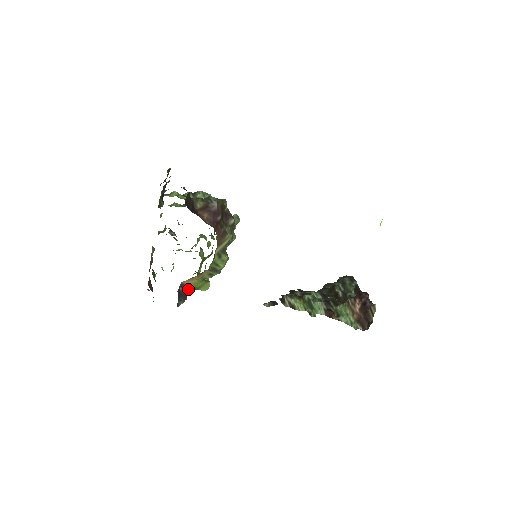
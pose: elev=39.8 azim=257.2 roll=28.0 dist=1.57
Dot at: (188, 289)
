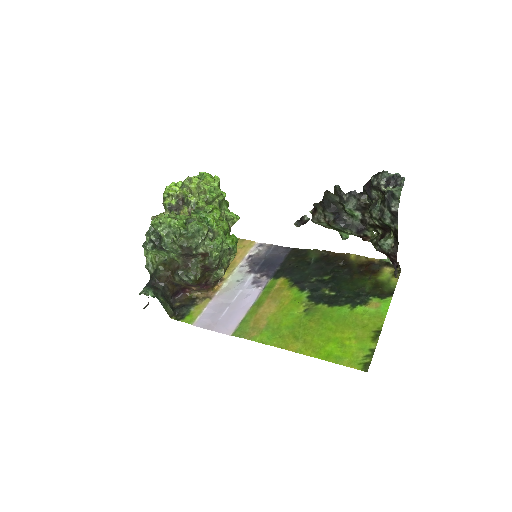
Dot at: occluded
